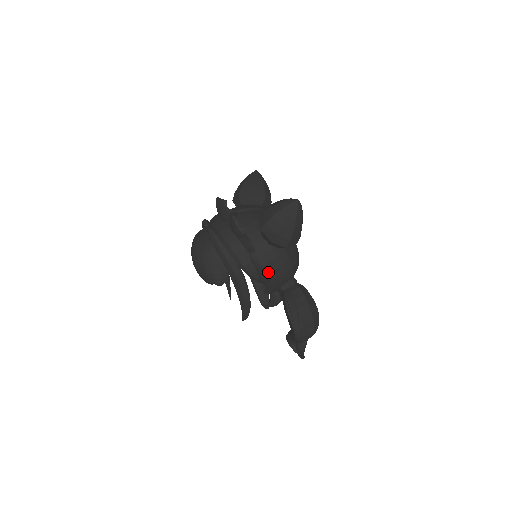
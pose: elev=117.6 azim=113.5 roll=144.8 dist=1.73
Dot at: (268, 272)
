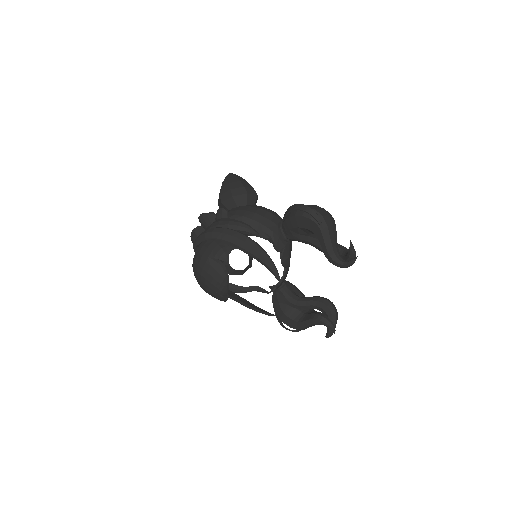
Dot at: (252, 217)
